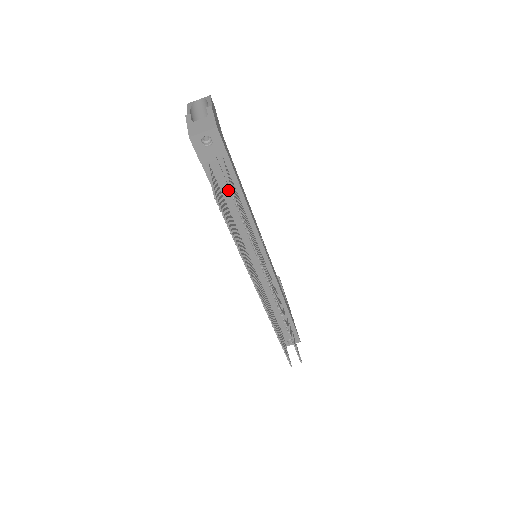
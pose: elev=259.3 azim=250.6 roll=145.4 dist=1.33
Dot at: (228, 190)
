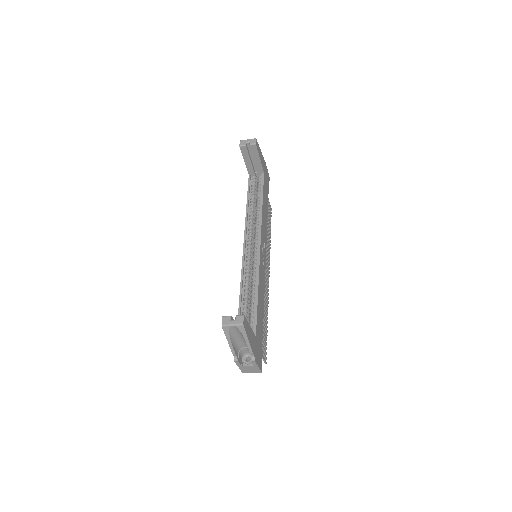
Dot at: occluded
